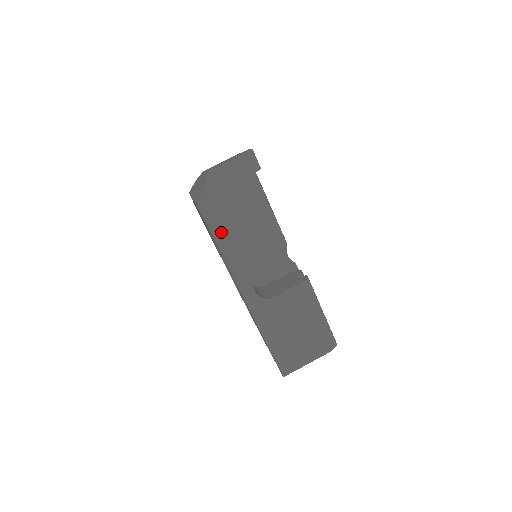
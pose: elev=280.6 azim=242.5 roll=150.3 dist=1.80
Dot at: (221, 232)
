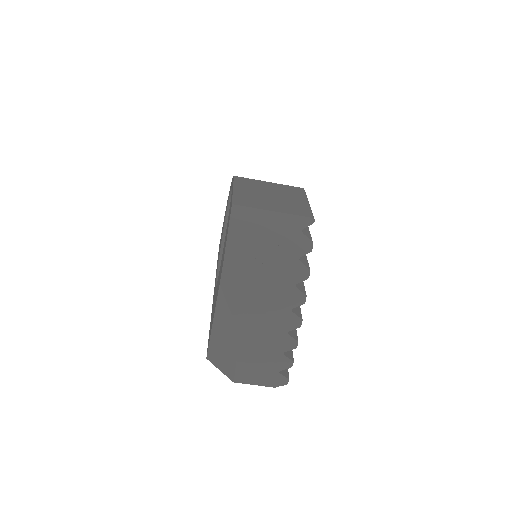
Dot at: occluded
